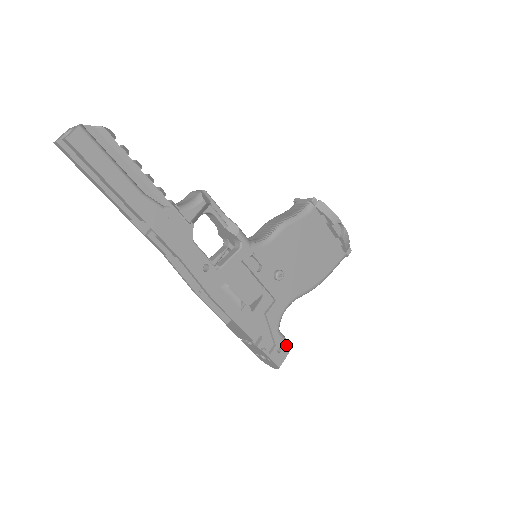
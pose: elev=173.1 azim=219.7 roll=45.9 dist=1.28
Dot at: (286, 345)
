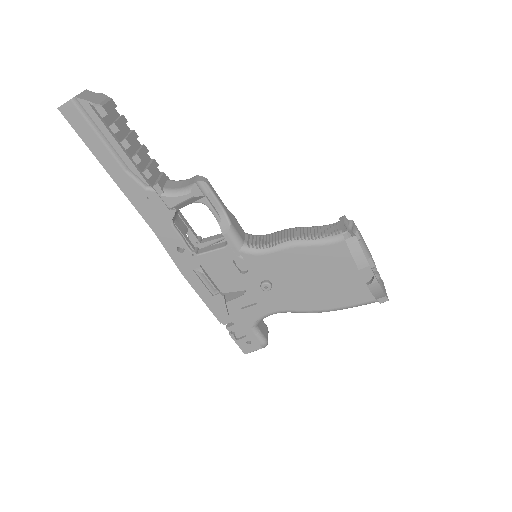
Dot at: (259, 342)
